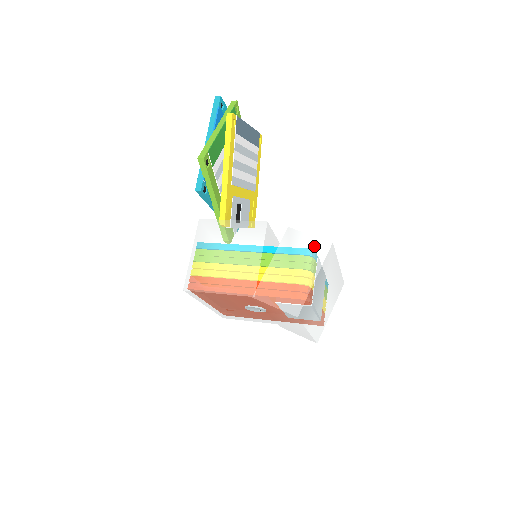
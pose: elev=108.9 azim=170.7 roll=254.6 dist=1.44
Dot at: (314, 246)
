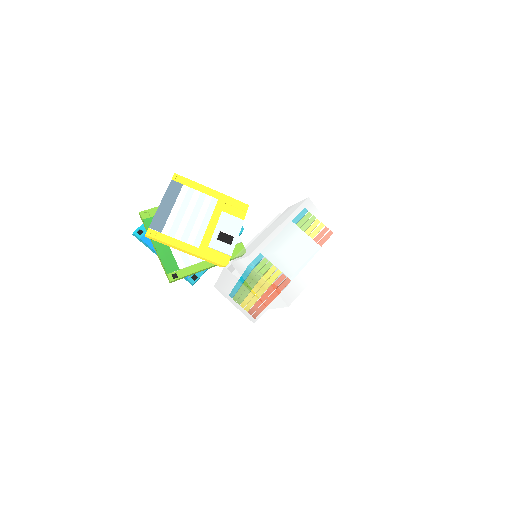
Dot at: (247, 265)
